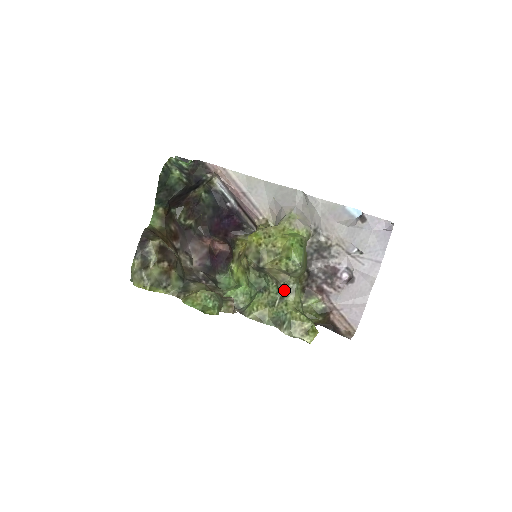
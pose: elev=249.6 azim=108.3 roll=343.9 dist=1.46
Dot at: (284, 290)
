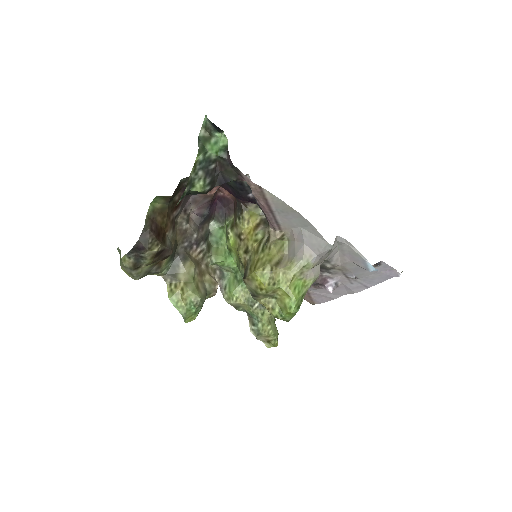
Dot at: occluded
